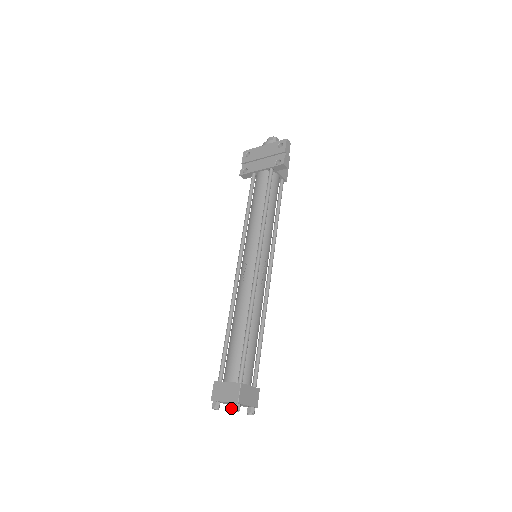
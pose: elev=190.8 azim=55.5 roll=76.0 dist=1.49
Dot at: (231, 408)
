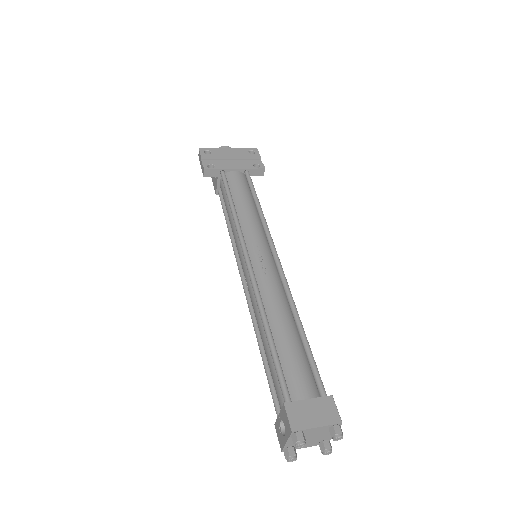
Dot at: (295, 451)
